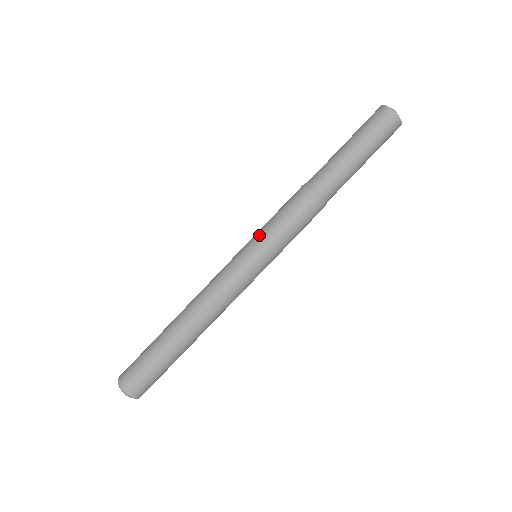
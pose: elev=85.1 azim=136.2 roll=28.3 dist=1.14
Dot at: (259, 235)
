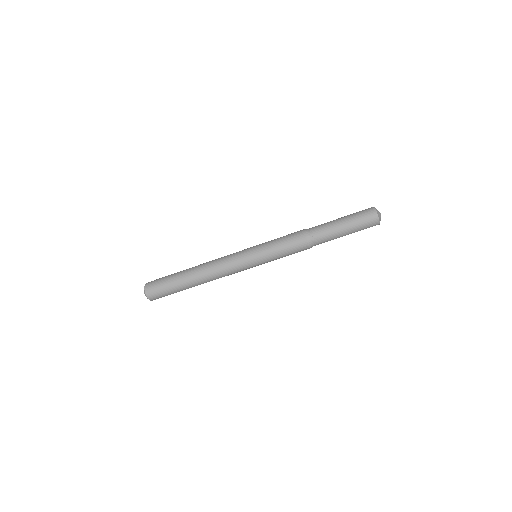
Dot at: (265, 254)
